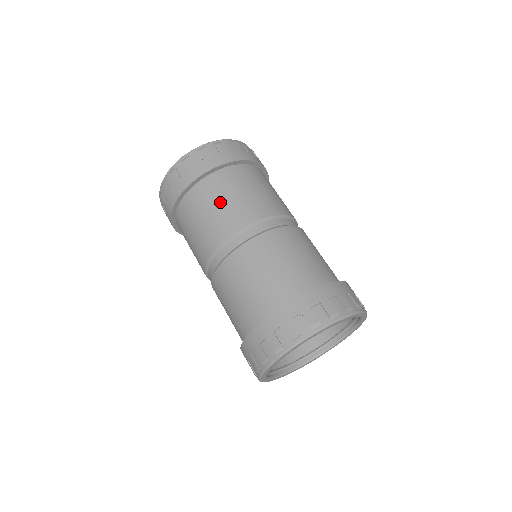
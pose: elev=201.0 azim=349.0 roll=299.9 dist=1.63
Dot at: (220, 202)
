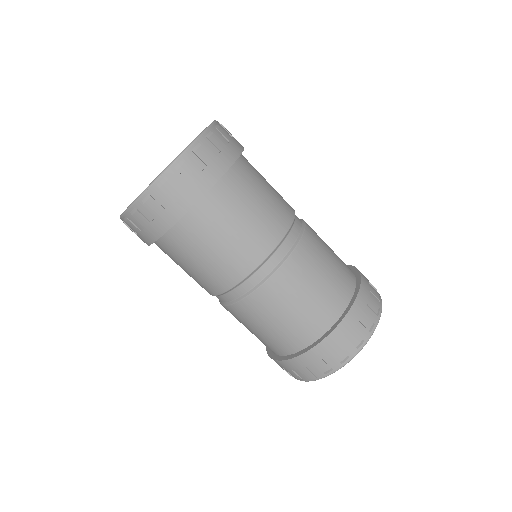
Dot at: (198, 259)
